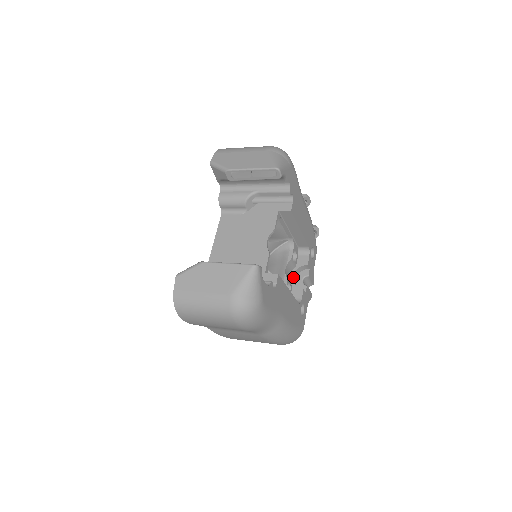
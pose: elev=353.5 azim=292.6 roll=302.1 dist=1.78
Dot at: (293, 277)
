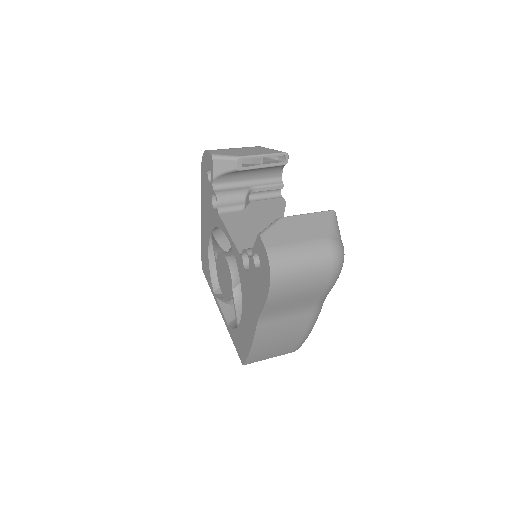
Dot at: occluded
